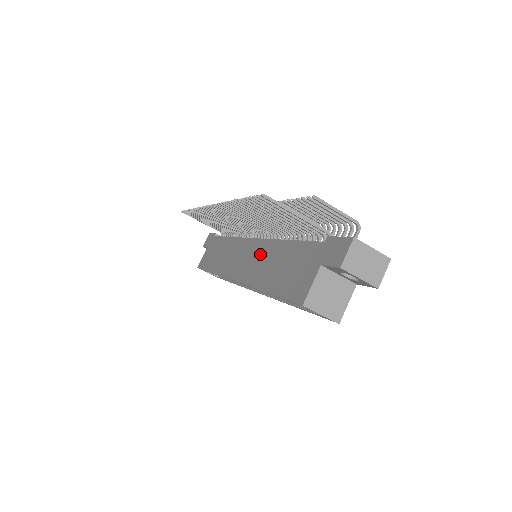
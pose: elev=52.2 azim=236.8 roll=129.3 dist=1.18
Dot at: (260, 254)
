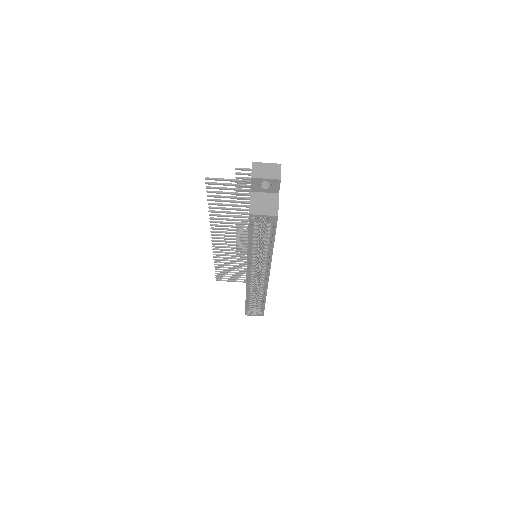
Dot at: occluded
